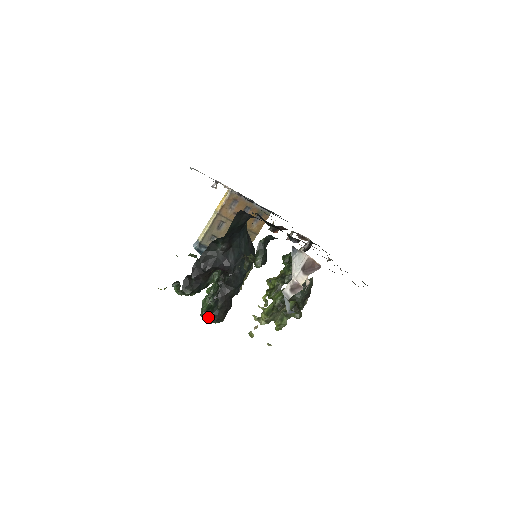
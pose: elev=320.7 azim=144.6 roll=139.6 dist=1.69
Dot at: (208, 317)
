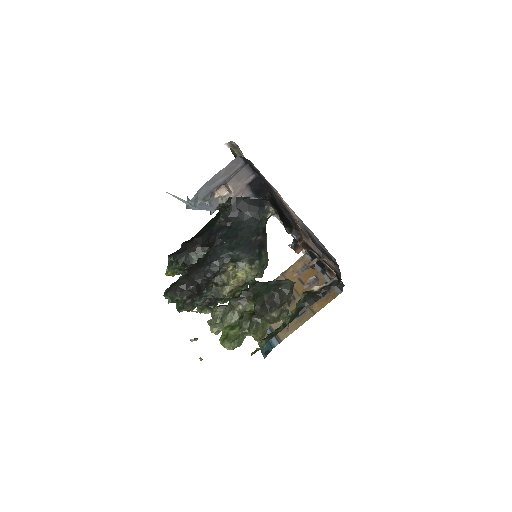
Dot at: (167, 288)
